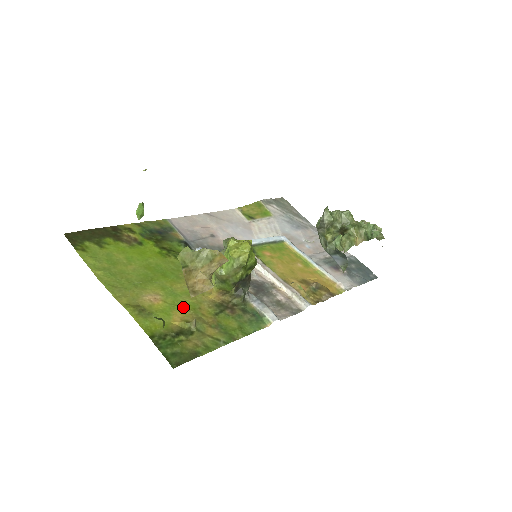
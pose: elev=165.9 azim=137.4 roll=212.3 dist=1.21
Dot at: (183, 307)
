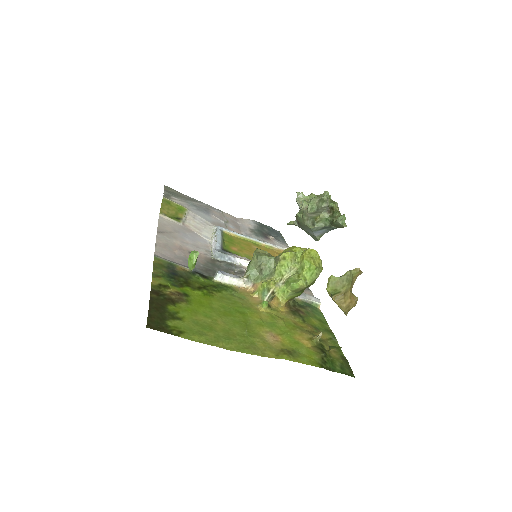
Dot at: (291, 330)
